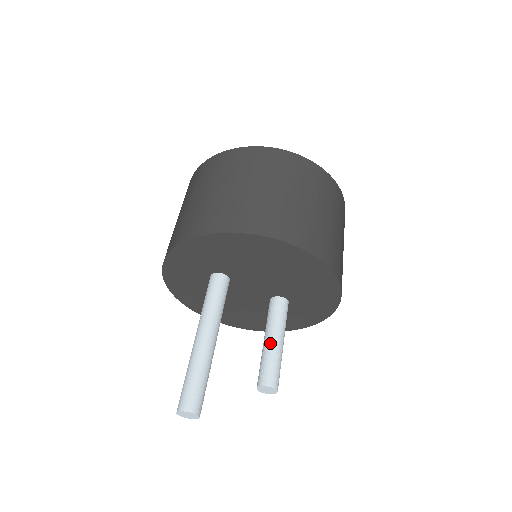
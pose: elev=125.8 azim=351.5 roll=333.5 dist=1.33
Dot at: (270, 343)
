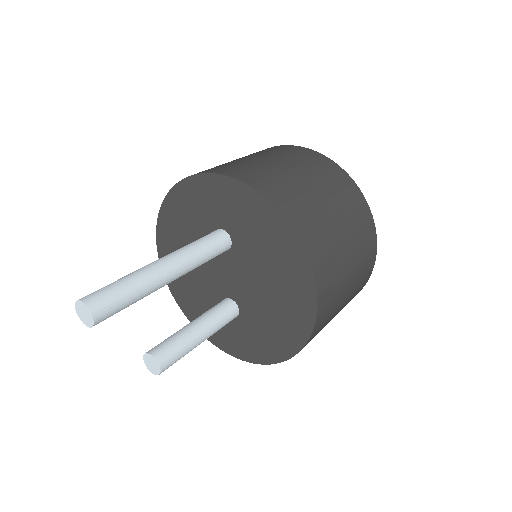
Dot at: (196, 332)
